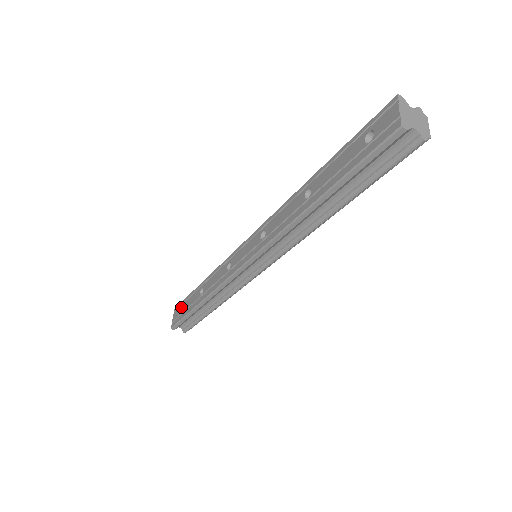
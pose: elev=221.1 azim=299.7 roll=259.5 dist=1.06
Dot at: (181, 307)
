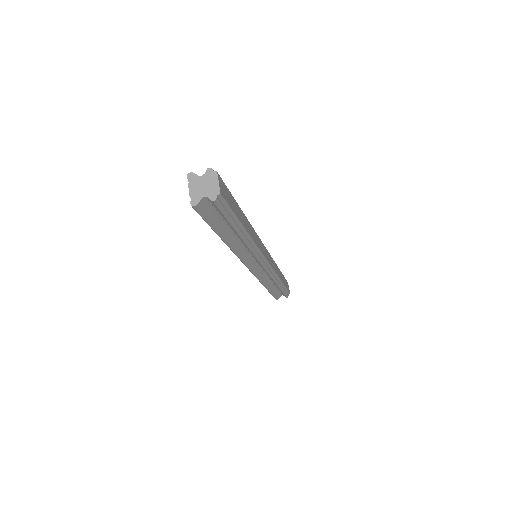
Dot at: occluded
